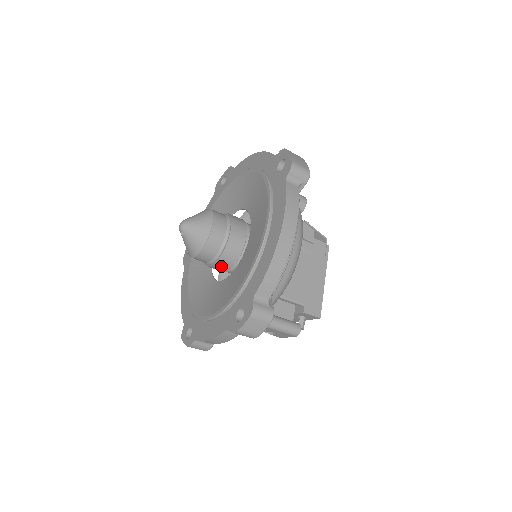
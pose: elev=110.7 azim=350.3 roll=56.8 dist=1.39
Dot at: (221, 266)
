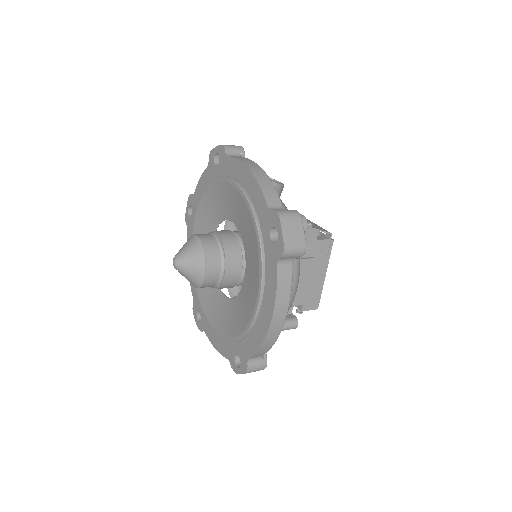
Dot at: occluded
